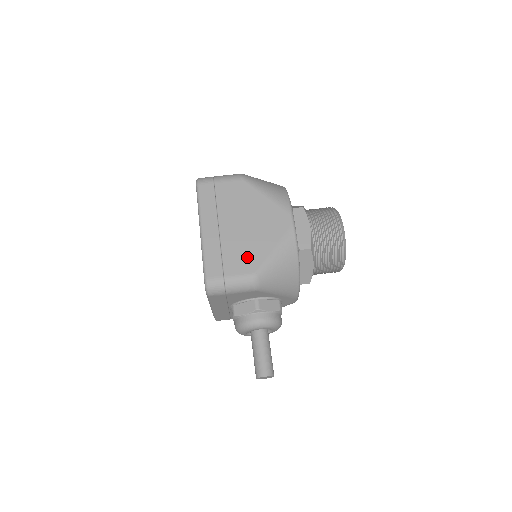
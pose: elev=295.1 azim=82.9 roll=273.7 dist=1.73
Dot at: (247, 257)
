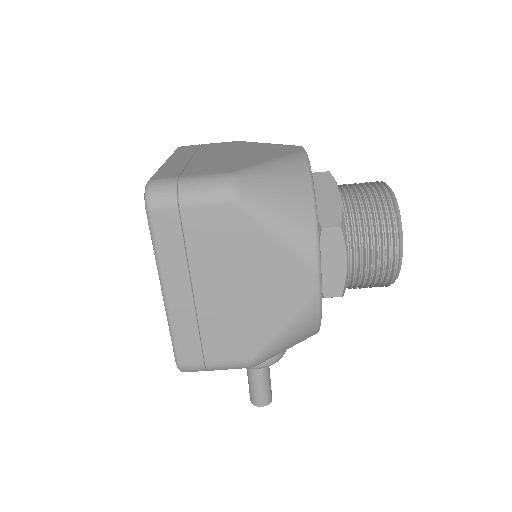
Dot at: (240, 338)
